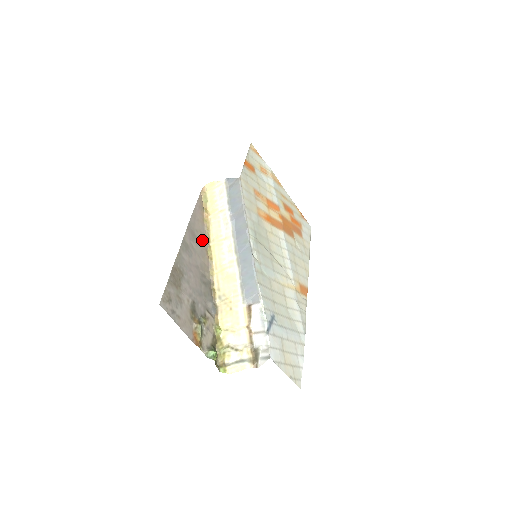
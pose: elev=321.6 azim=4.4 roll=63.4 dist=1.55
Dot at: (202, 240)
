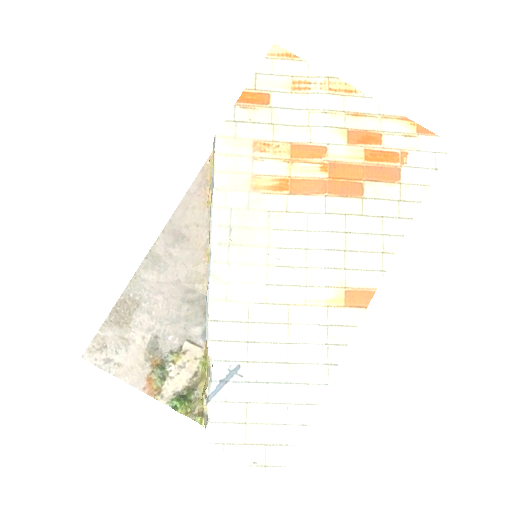
Dot at: (198, 236)
